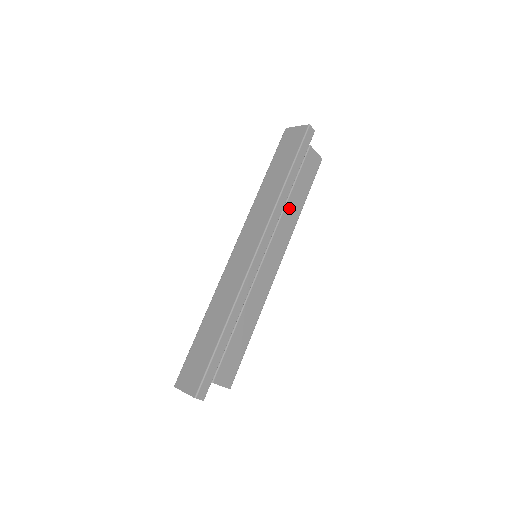
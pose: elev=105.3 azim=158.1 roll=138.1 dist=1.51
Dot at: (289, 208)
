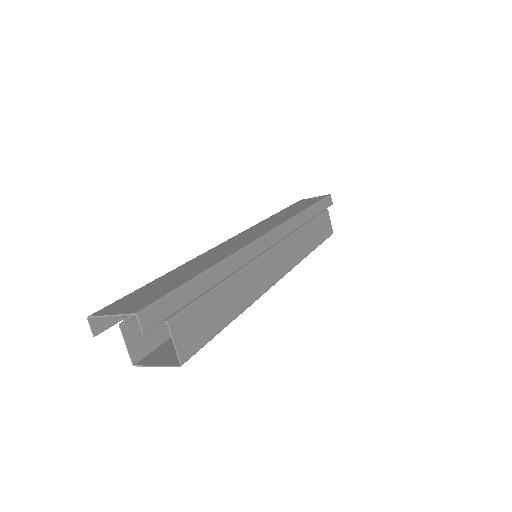
Dot at: (303, 235)
